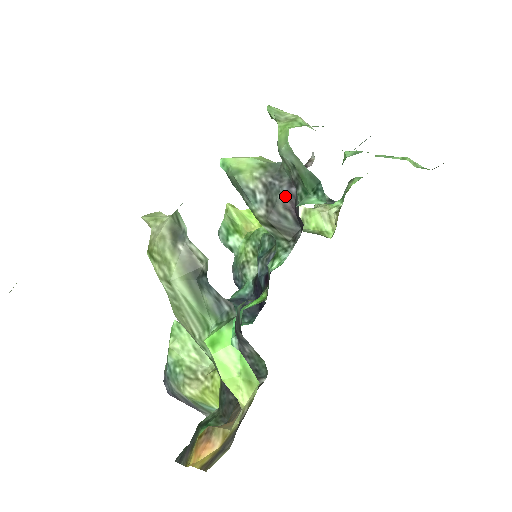
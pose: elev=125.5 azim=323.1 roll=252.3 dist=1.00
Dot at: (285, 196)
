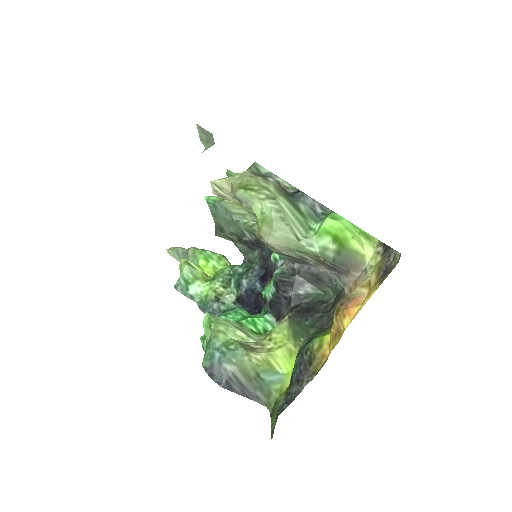
Dot at: occluded
